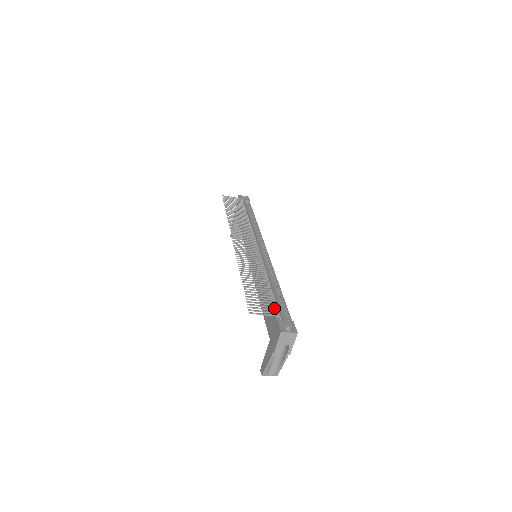
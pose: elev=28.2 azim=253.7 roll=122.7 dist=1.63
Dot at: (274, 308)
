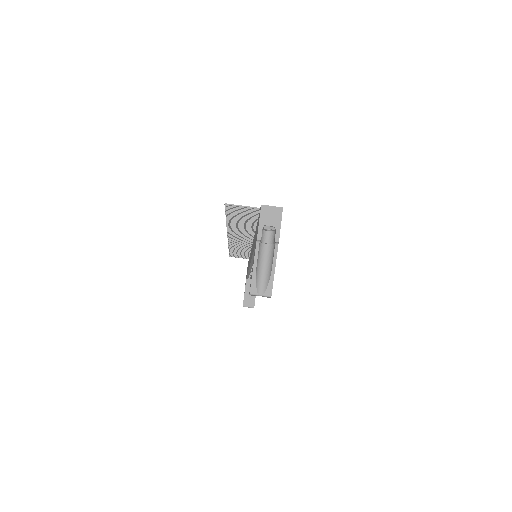
Dot at: occluded
